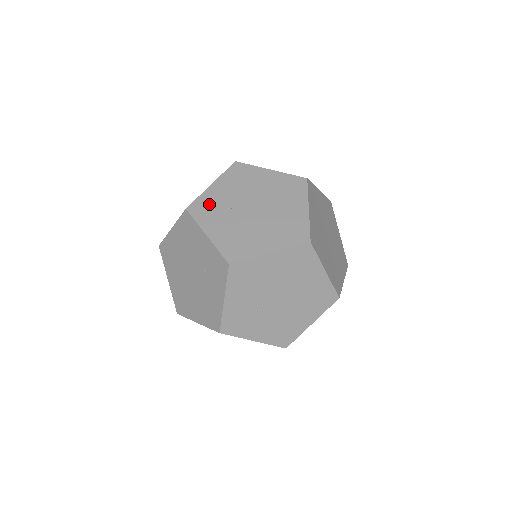
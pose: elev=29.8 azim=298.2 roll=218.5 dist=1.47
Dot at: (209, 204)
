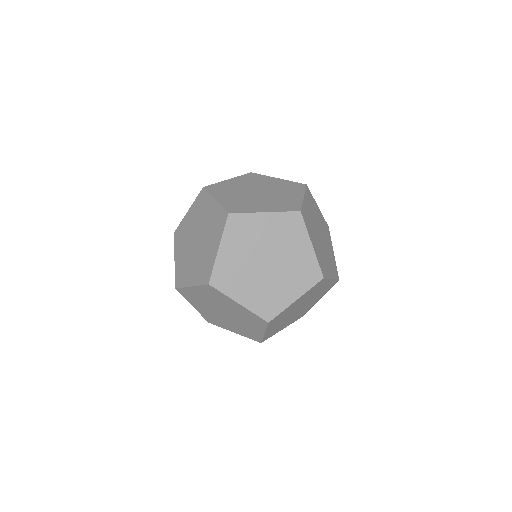
Dot at: (210, 318)
